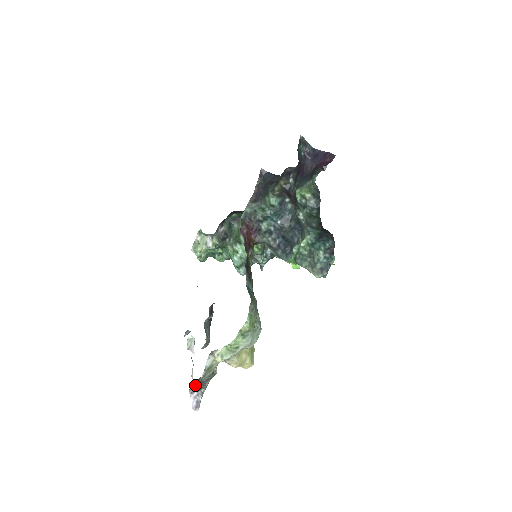
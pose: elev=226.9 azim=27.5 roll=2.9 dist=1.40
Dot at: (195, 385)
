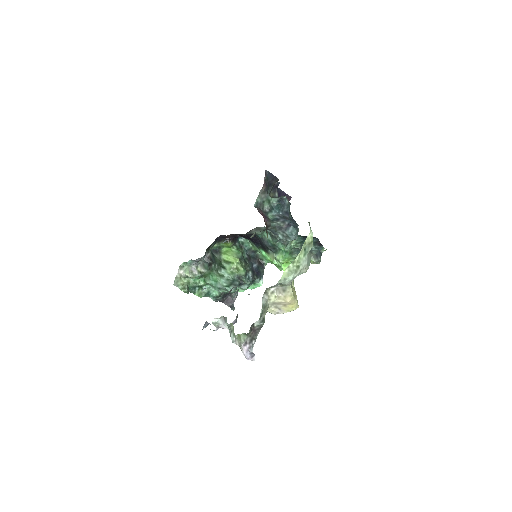
Dot at: (248, 335)
